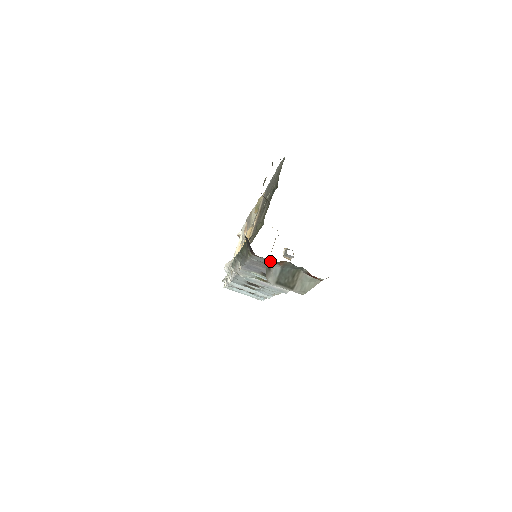
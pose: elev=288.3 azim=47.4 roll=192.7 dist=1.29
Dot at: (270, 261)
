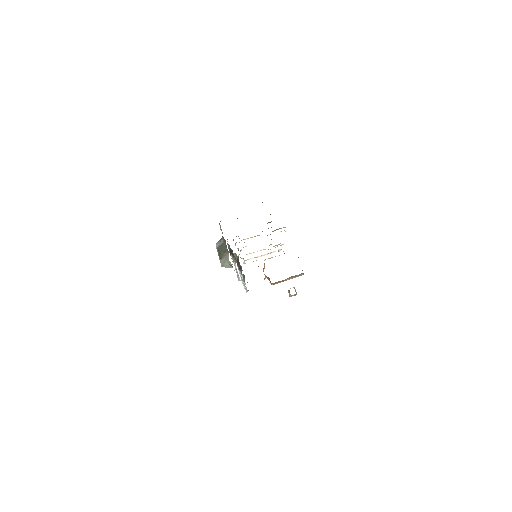
Dot at: occluded
